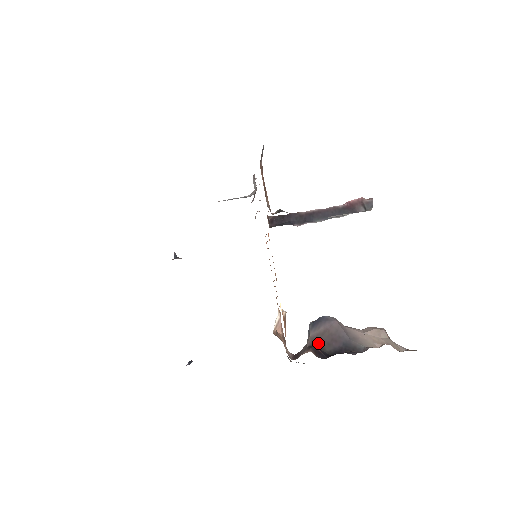
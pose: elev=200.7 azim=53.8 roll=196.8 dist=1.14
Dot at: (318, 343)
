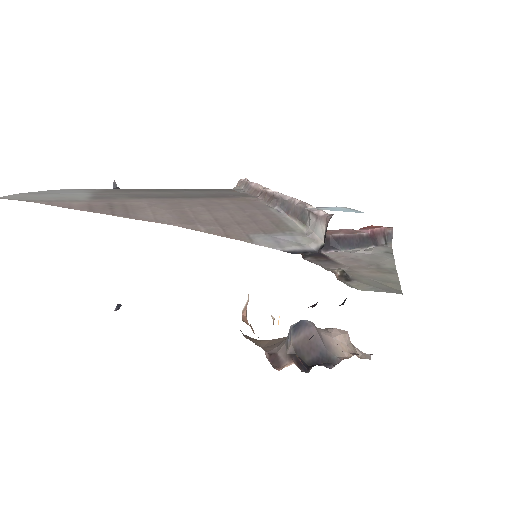
Dot at: (299, 352)
